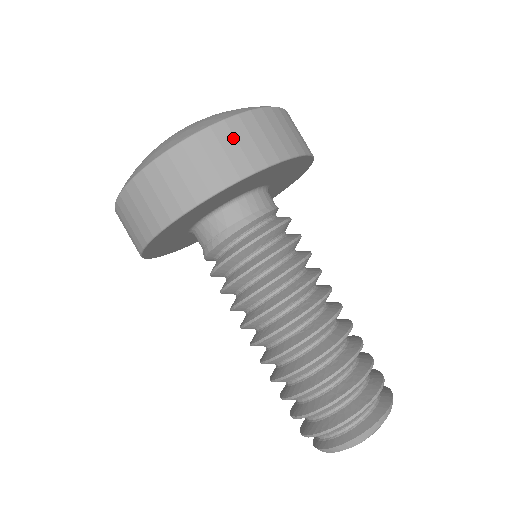
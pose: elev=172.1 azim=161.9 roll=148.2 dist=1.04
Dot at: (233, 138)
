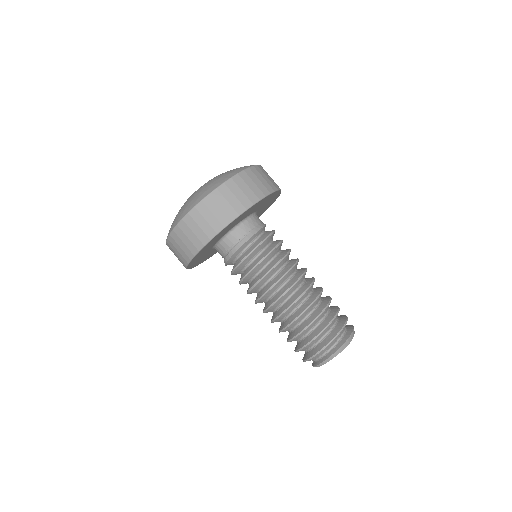
Dot at: (266, 173)
